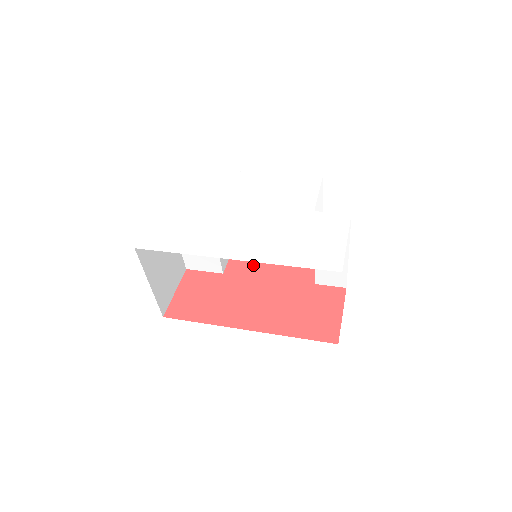
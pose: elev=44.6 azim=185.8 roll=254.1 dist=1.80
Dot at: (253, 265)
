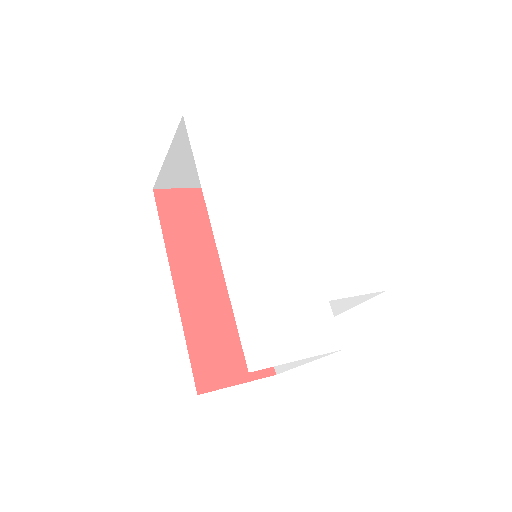
Dot at: occluded
